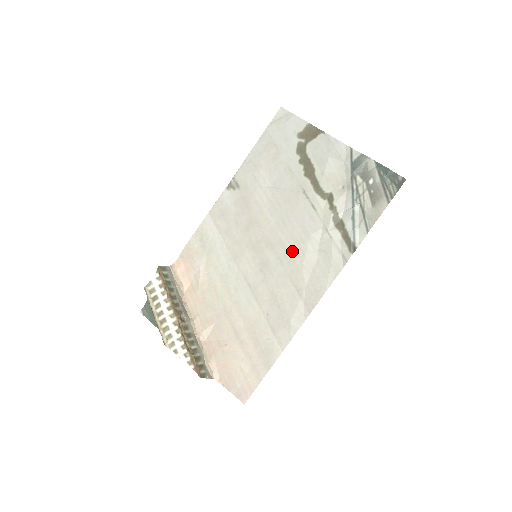
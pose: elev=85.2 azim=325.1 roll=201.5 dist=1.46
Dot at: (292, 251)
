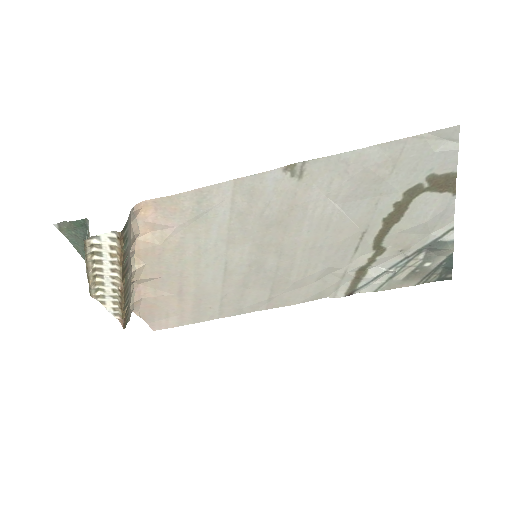
Dot at: (297, 269)
